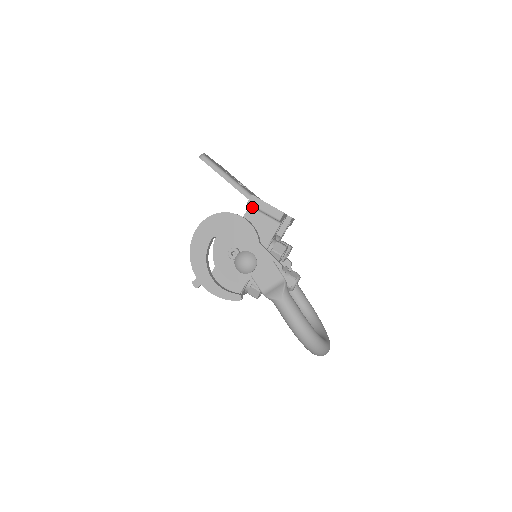
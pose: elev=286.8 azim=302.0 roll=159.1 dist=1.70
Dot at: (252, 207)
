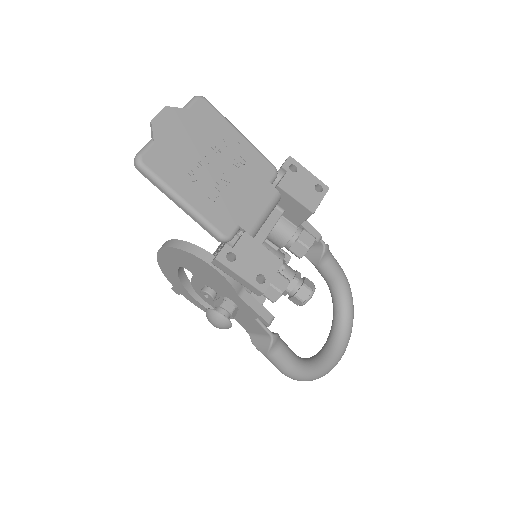
Dot at: occluded
